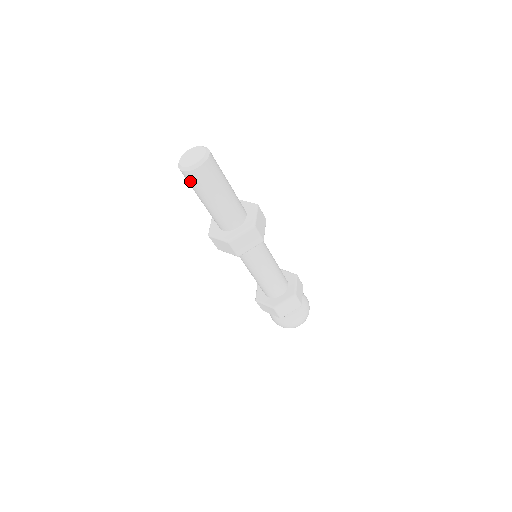
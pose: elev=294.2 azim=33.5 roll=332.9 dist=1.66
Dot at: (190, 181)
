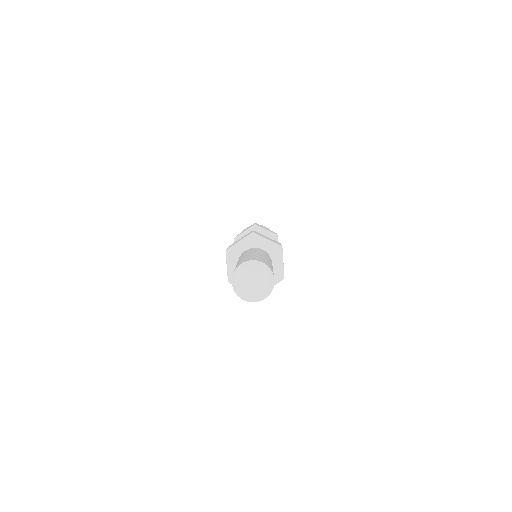
Dot at: occluded
